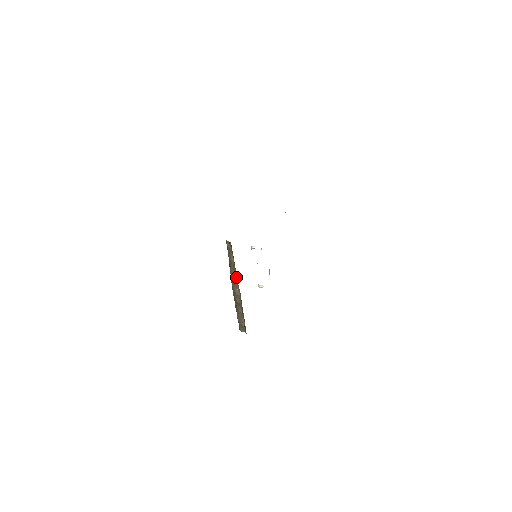
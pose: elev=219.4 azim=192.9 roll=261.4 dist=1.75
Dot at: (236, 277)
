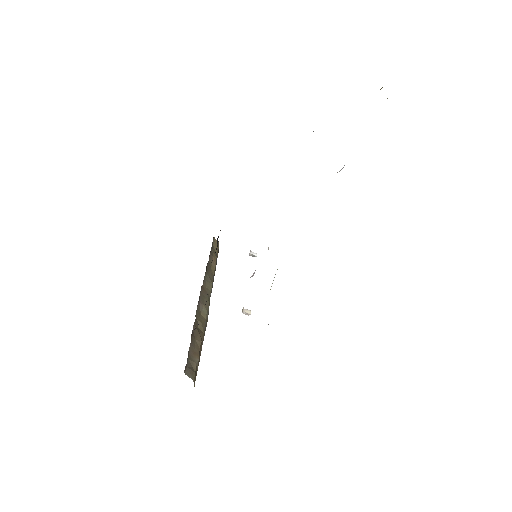
Dot at: (210, 291)
